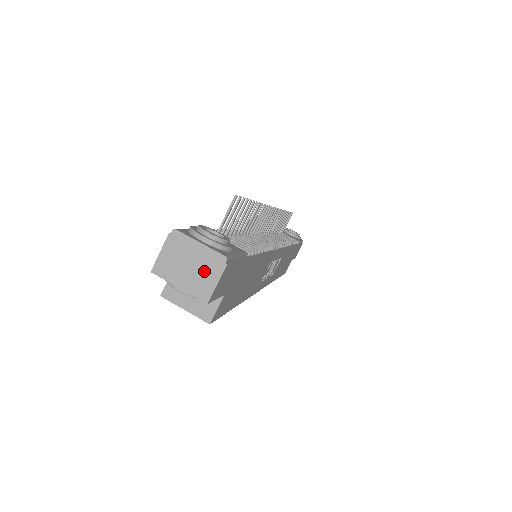
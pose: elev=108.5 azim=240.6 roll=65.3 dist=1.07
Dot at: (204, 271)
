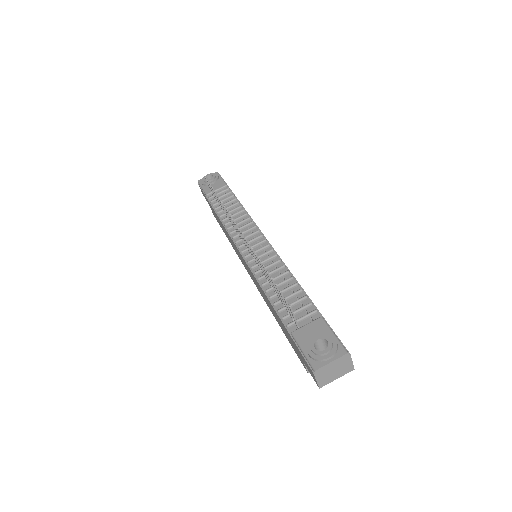
Dot at: (343, 365)
